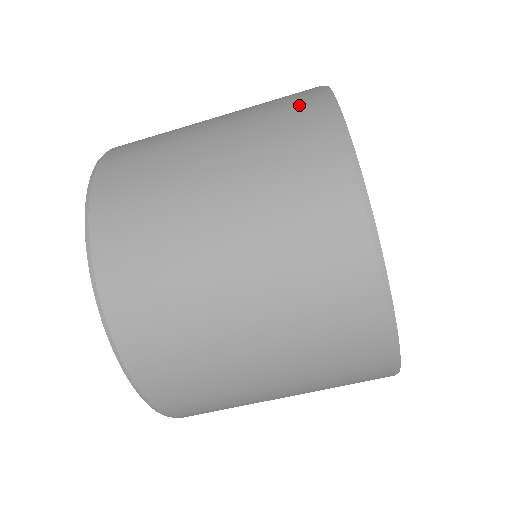
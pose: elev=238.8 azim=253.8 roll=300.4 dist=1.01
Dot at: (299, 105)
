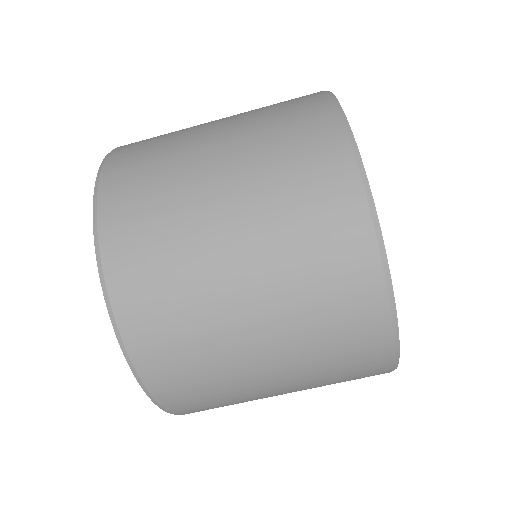
Dot at: occluded
